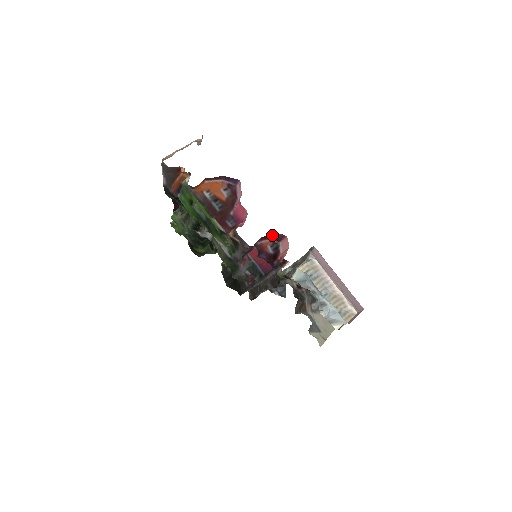
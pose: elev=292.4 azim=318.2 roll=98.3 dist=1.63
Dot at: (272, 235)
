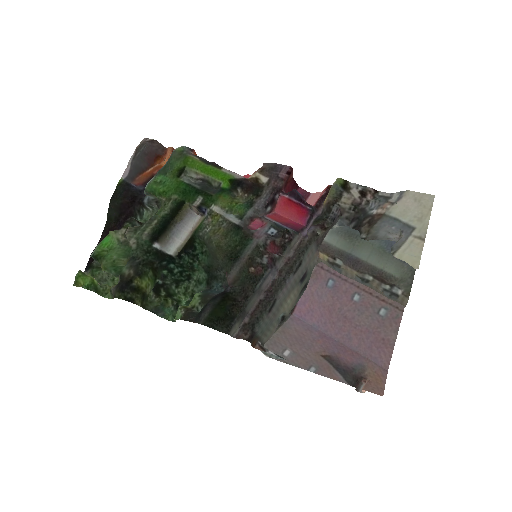
Dot at: occluded
